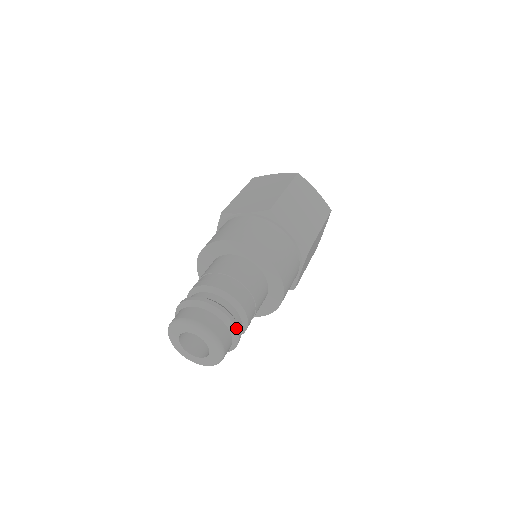
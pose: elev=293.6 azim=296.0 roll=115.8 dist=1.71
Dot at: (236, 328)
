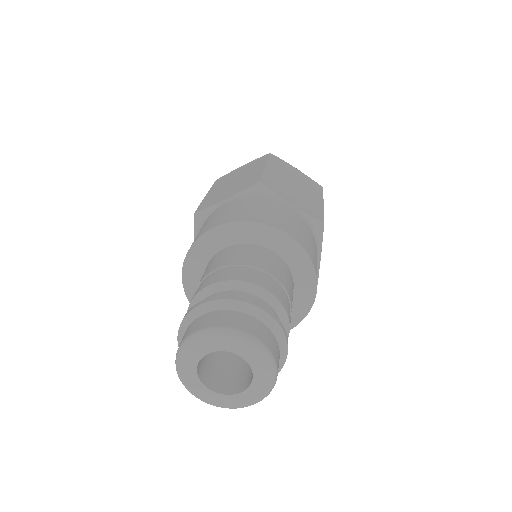
Dot at: (280, 326)
